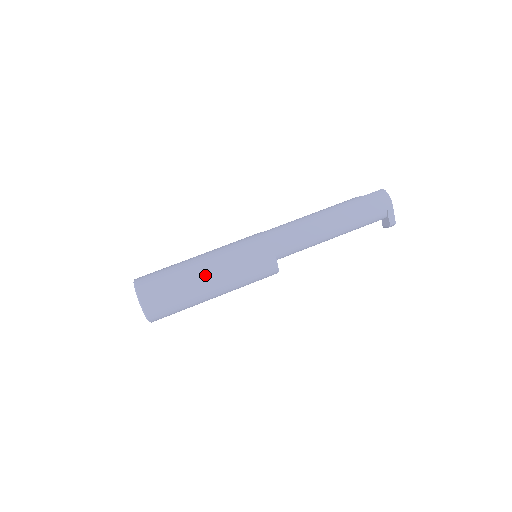
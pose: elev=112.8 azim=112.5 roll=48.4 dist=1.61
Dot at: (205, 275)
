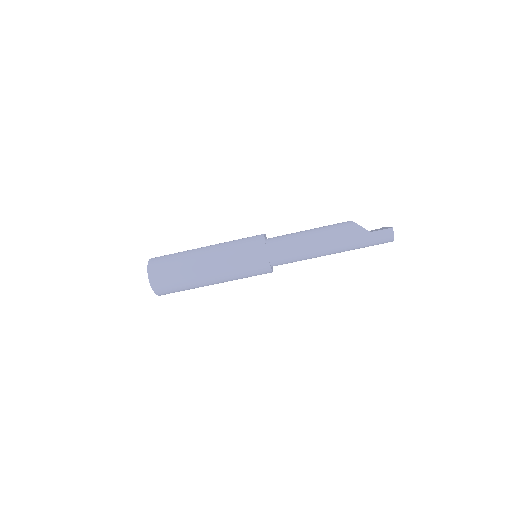
Dot at: (211, 283)
